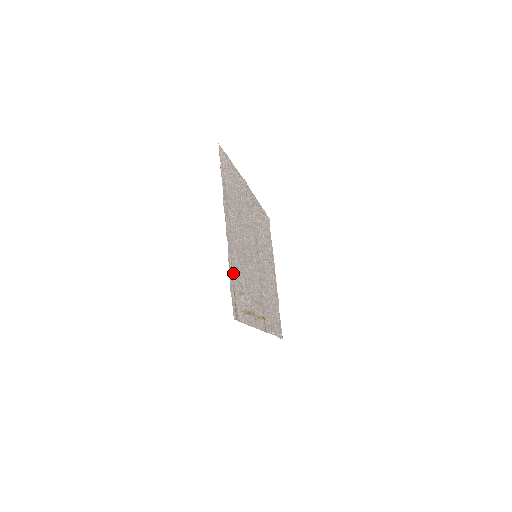
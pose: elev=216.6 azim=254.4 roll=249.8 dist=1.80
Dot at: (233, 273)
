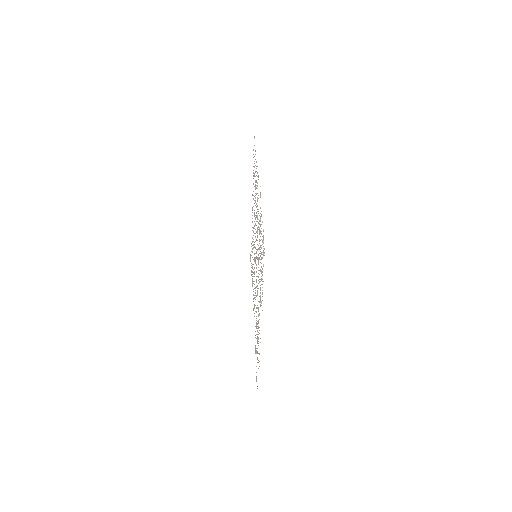
Dot at: occluded
